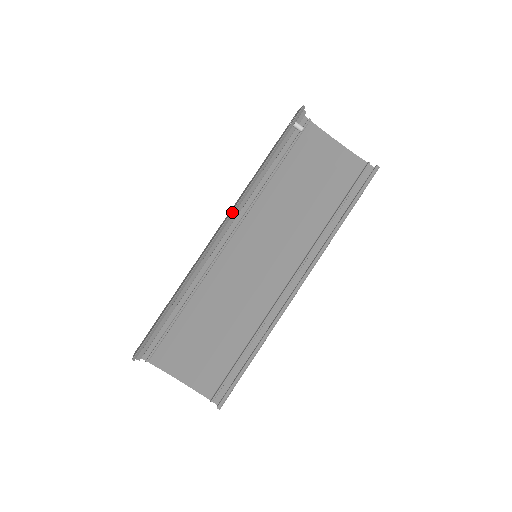
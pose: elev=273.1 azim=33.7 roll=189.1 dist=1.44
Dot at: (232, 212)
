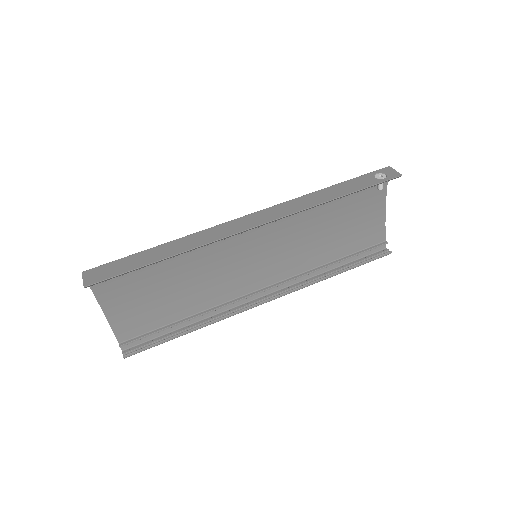
Dot at: (279, 219)
